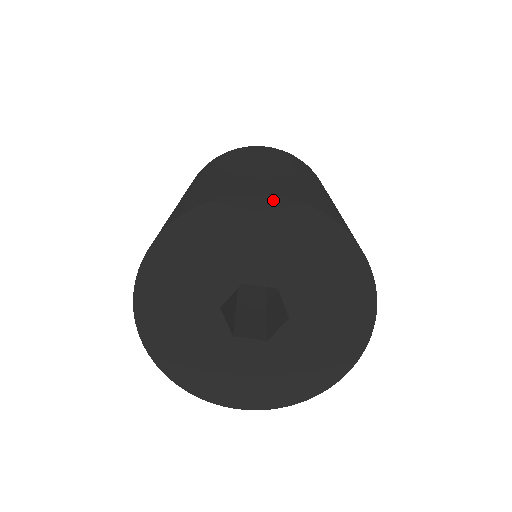
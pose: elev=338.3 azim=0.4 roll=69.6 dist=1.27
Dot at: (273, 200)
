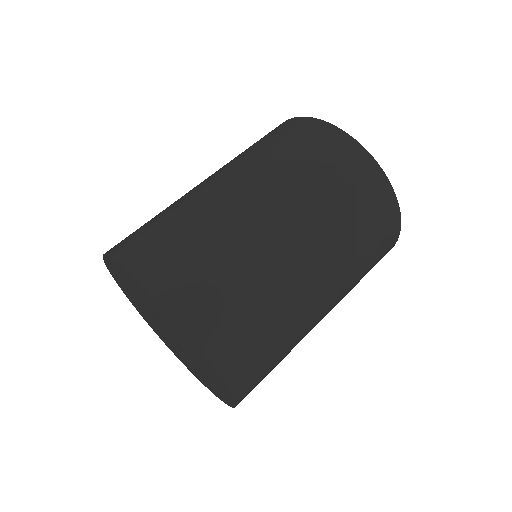
Dot at: (109, 258)
